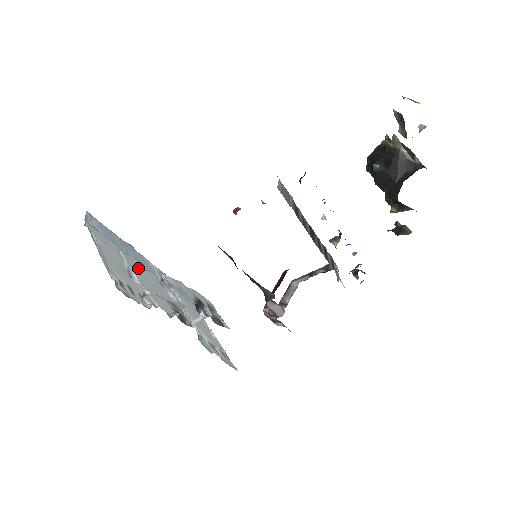
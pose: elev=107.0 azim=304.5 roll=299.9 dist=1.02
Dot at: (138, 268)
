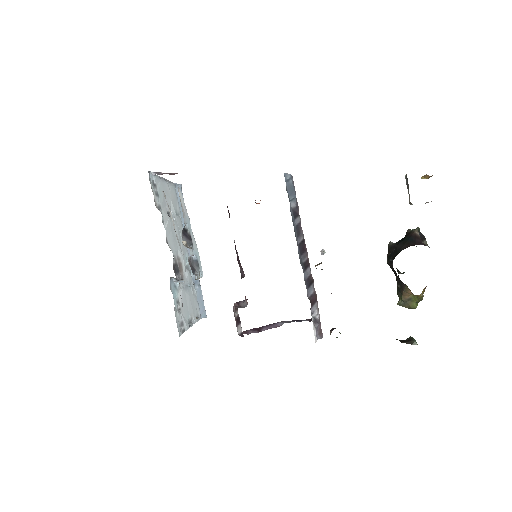
Dot at: (180, 231)
